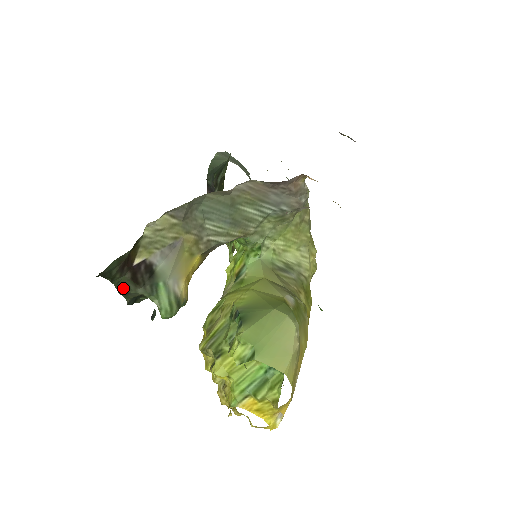
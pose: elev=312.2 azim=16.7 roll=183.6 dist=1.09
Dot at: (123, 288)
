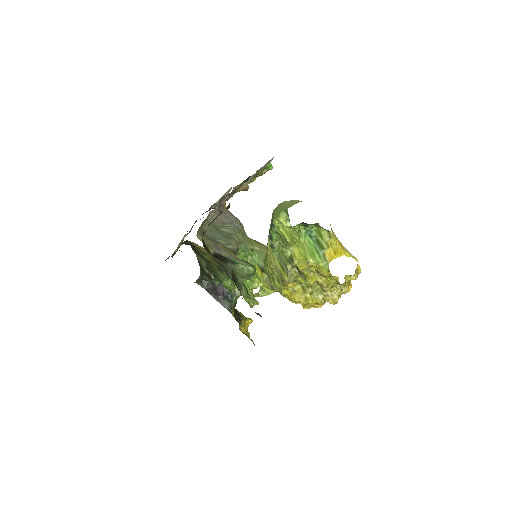
Dot at: (221, 266)
